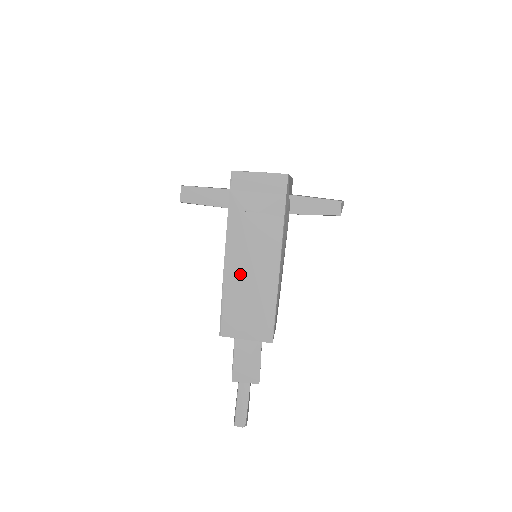
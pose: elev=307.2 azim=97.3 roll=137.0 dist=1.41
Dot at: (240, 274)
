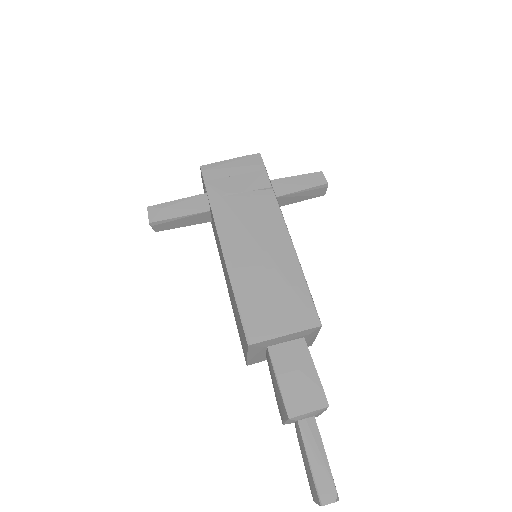
Dot at: (247, 259)
